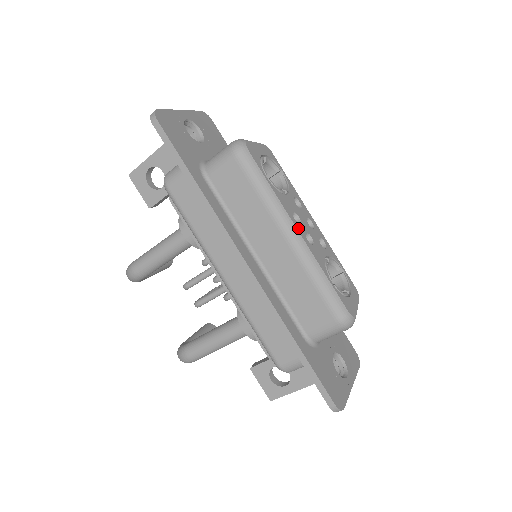
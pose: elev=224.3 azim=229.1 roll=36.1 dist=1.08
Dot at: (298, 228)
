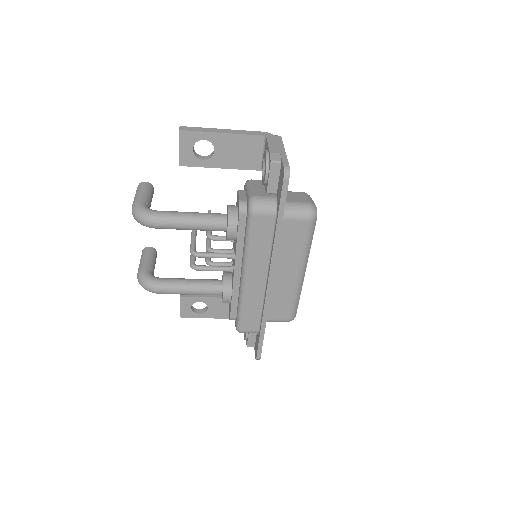
Dot at: occluded
